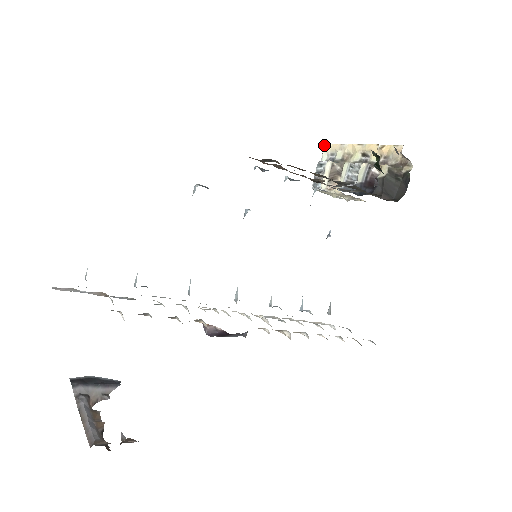
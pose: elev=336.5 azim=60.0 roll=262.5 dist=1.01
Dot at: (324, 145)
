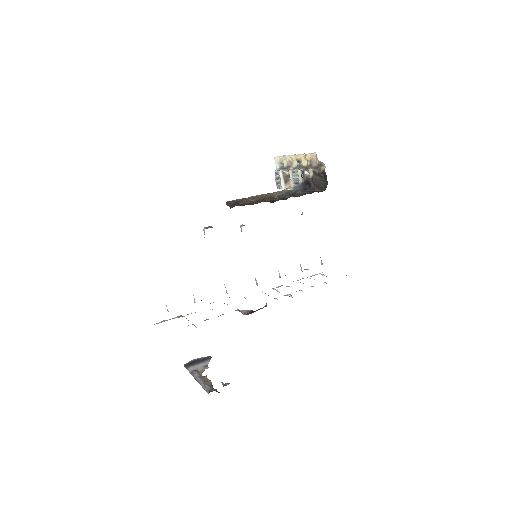
Dot at: (274, 158)
